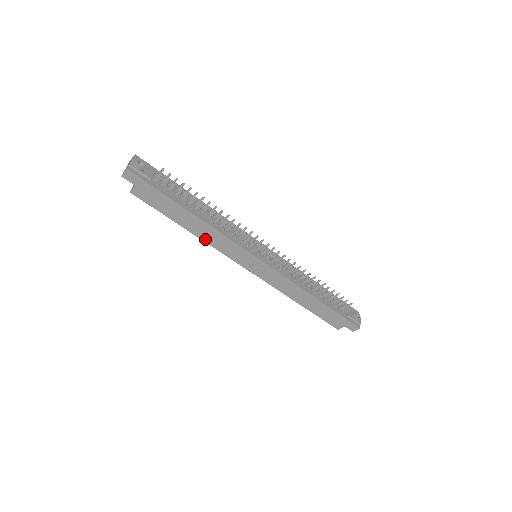
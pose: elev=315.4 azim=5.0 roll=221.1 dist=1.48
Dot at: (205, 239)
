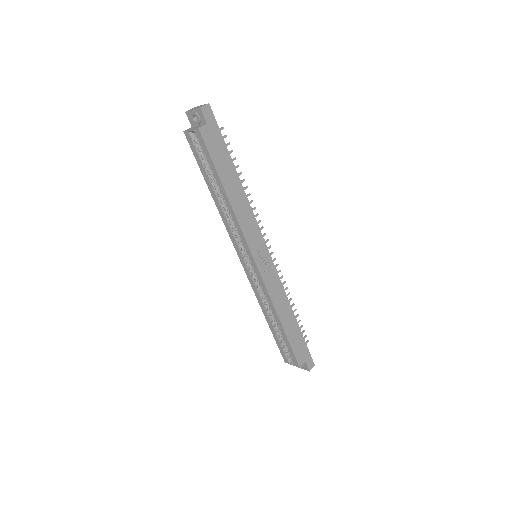
Dot at: (236, 211)
